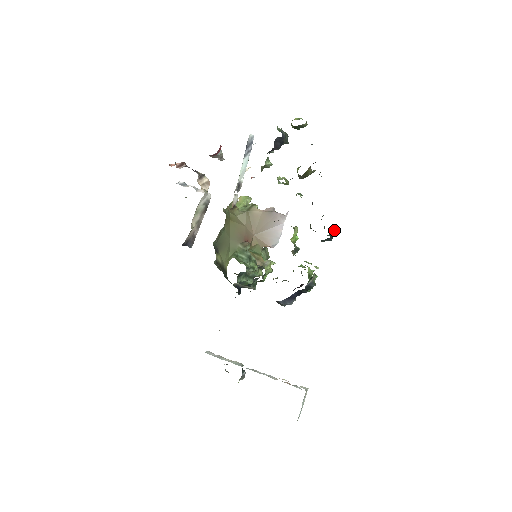
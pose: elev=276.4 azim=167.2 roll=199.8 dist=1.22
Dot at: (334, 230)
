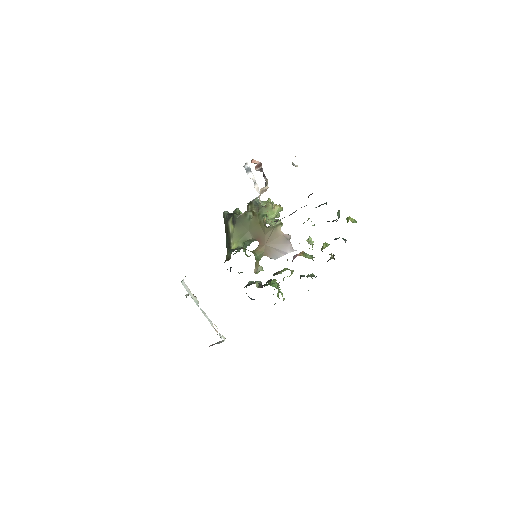
Dot at: occluded
